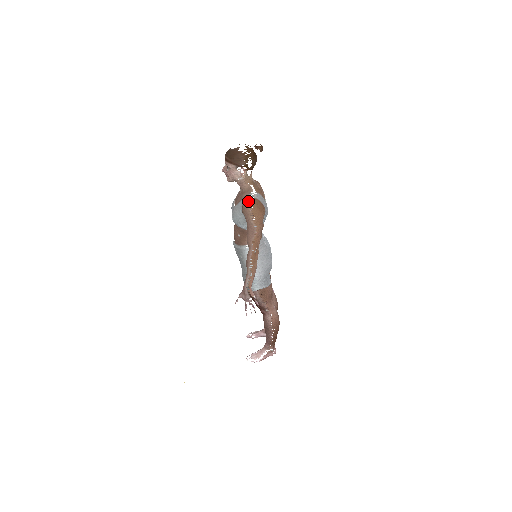
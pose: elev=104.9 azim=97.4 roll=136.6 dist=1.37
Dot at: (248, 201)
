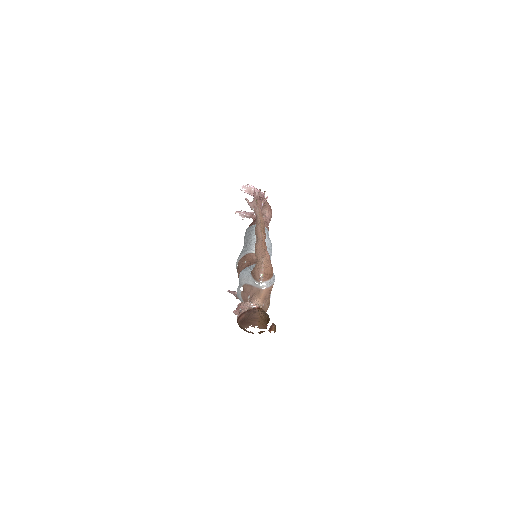
Dot at: occluded
